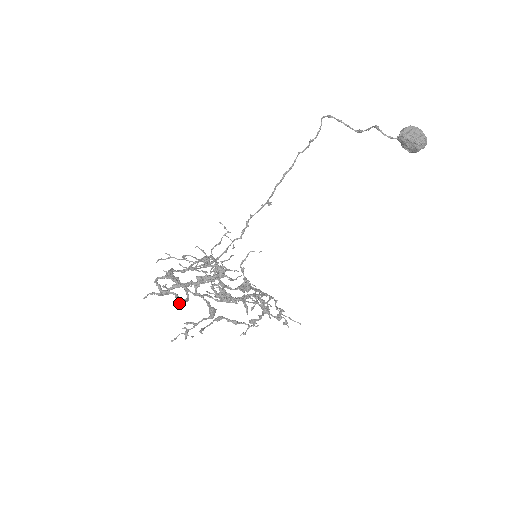
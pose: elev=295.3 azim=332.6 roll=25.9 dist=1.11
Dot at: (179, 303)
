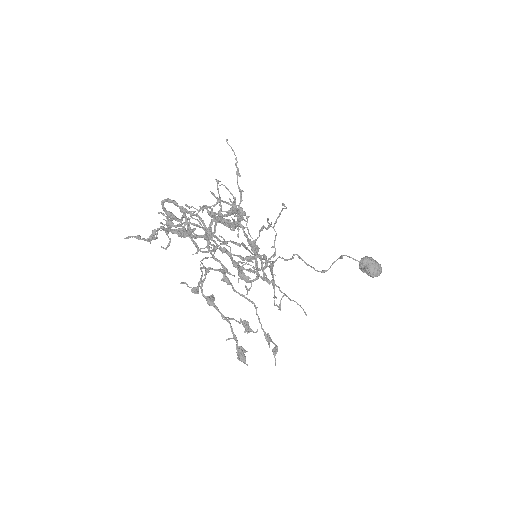
Dot at: (185, 220)
